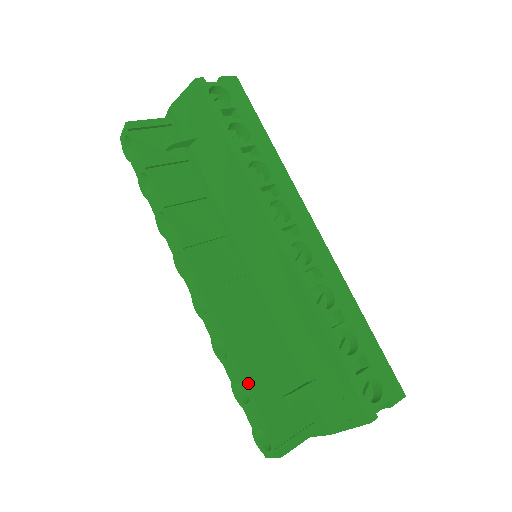
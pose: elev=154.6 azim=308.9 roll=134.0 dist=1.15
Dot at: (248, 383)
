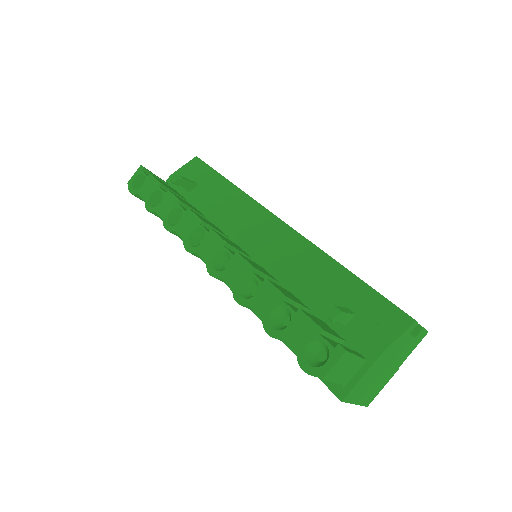
Dot at: (287, 303)
